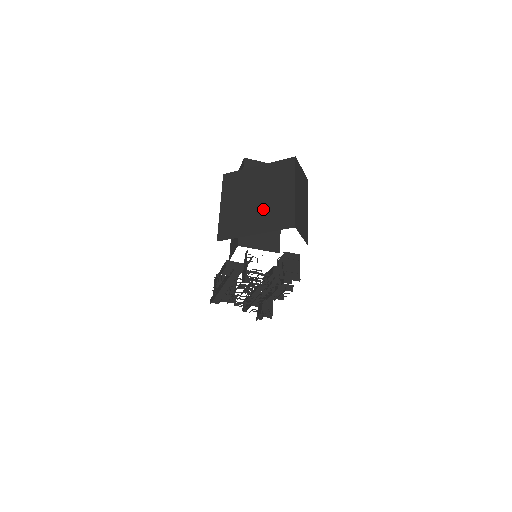
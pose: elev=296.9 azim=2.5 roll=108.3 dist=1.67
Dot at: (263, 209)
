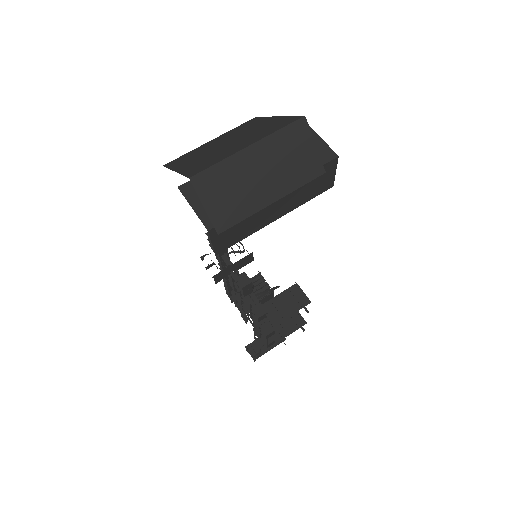
Dot at: (212, 153)
